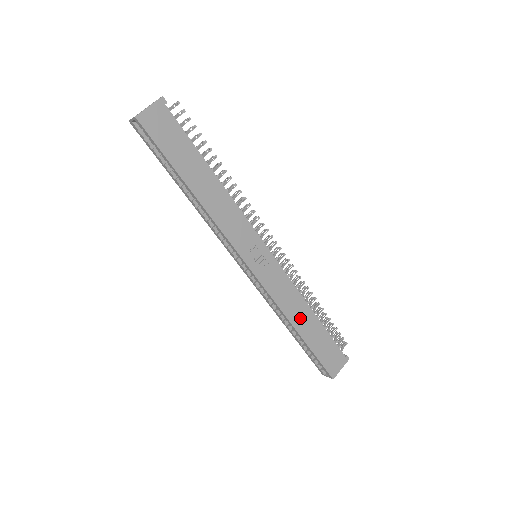
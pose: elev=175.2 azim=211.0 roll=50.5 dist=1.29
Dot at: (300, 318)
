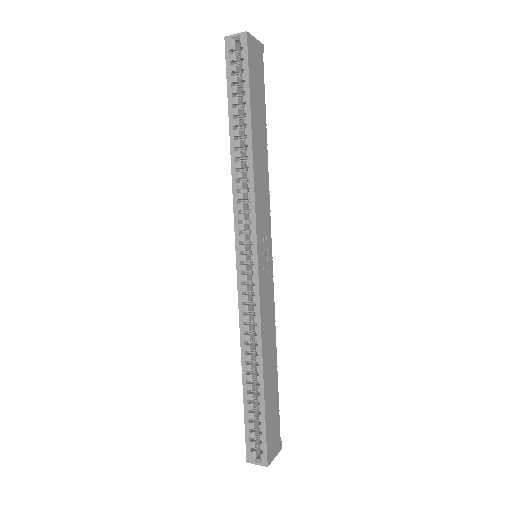
Dot at: (268, 357)
